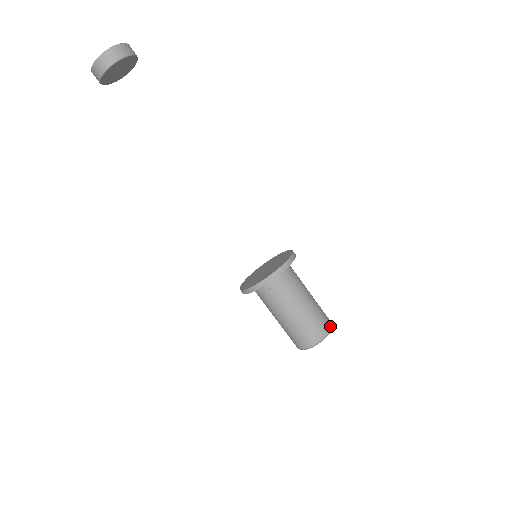
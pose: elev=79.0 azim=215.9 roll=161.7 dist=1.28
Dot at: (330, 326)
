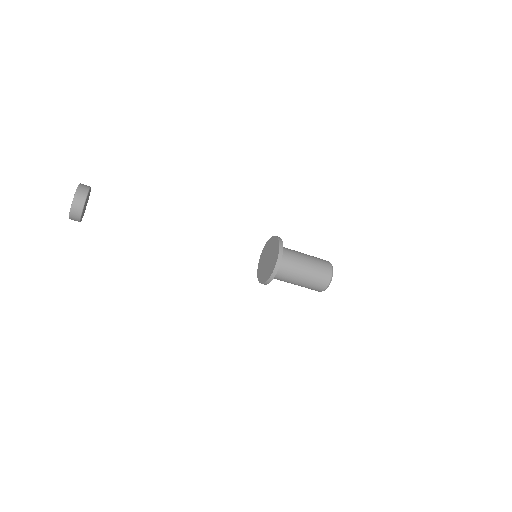
Dot at: (330, 276)
